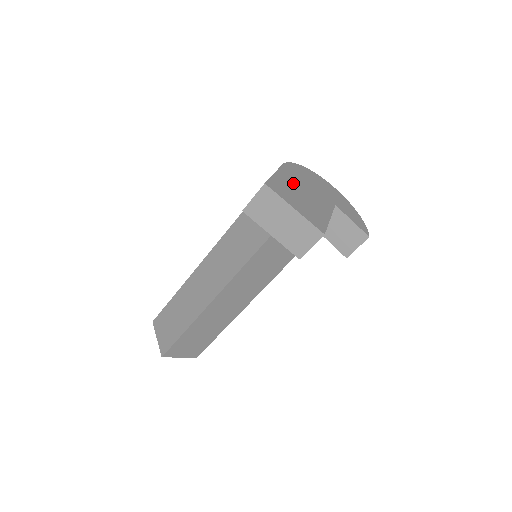
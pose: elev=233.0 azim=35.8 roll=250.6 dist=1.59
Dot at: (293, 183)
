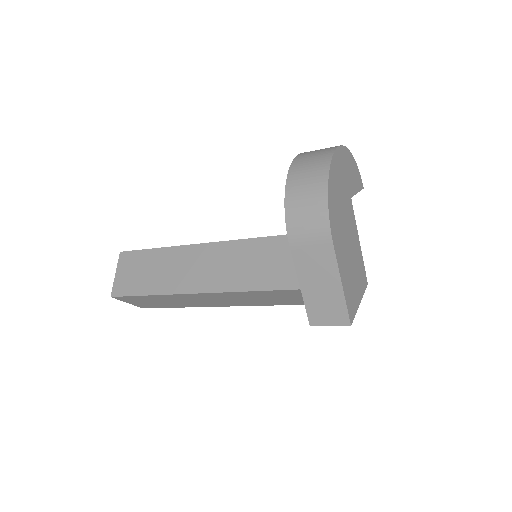
Dot at: (345, 260)
